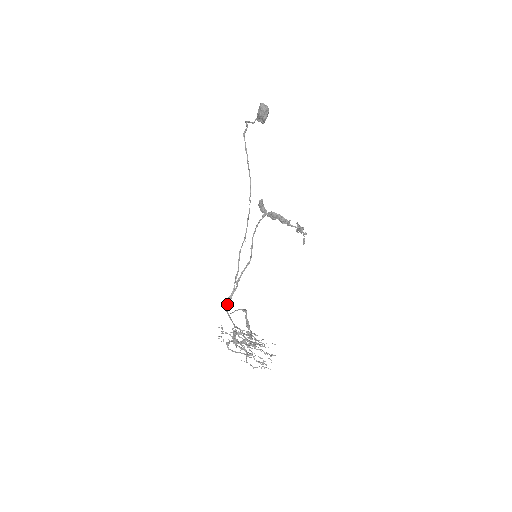
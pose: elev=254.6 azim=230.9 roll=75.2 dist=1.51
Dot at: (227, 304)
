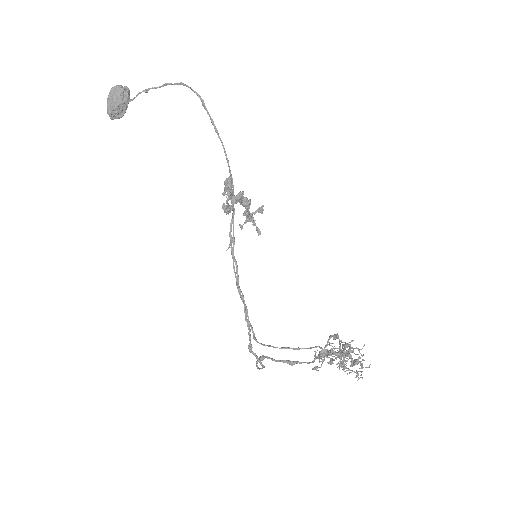
Dot at: (266, 345)
